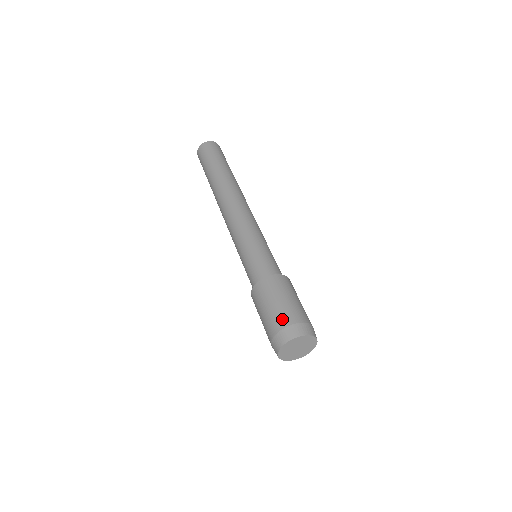
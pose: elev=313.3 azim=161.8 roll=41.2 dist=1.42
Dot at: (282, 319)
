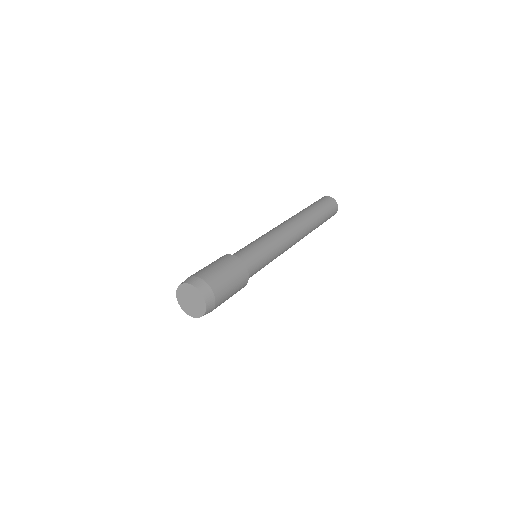
Dot at: (210, 277)
